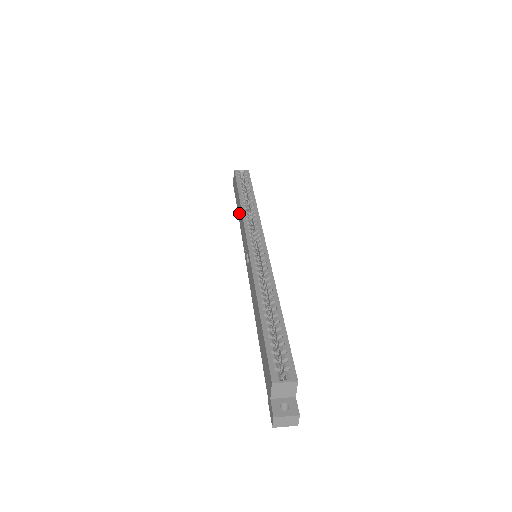
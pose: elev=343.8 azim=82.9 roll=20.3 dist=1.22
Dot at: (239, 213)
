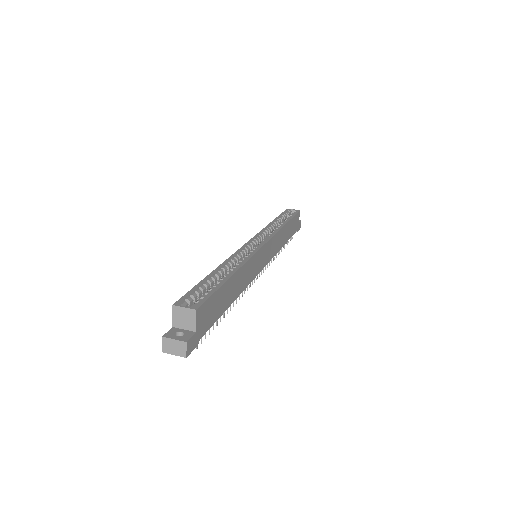
Dot at: occluded
